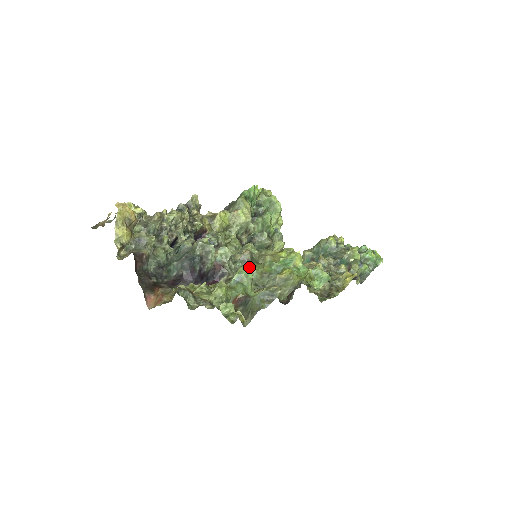
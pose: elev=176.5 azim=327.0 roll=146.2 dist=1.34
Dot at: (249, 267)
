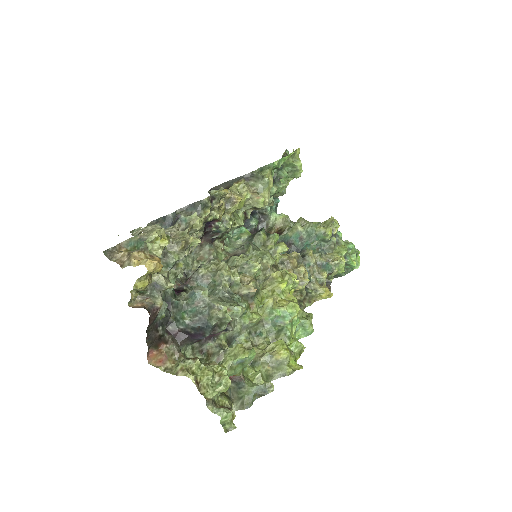
Dot at: (249, 303)
